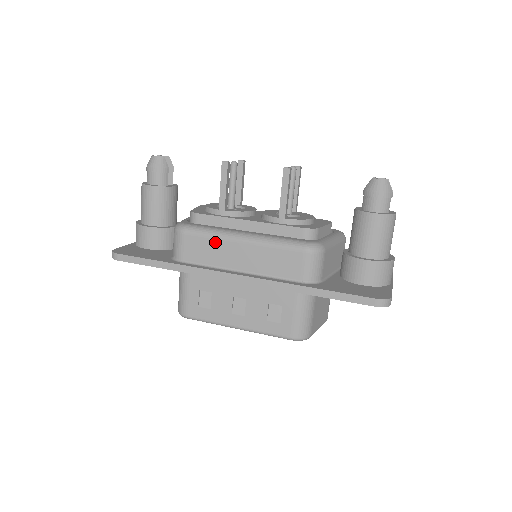
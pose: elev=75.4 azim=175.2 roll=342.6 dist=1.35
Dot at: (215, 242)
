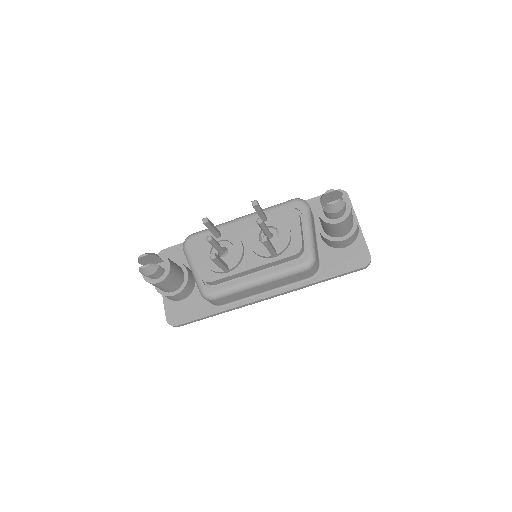
Dot at: (240, 293)
